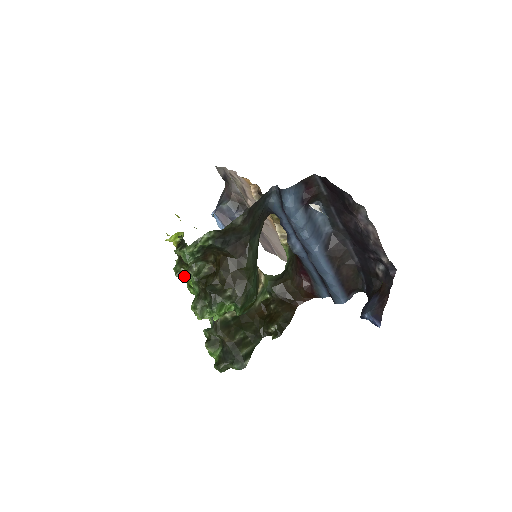
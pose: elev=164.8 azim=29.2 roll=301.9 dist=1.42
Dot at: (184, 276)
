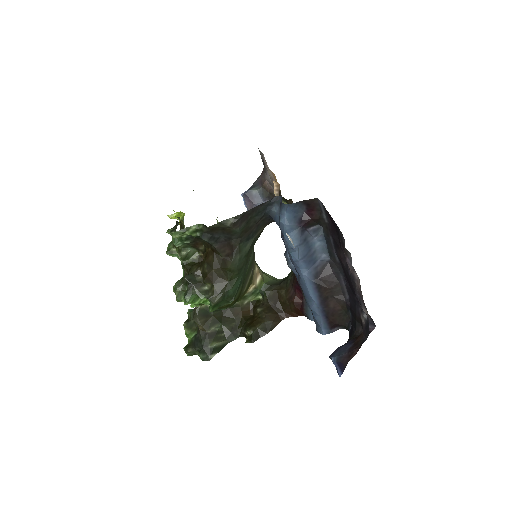
Dot at: (174, 256)
